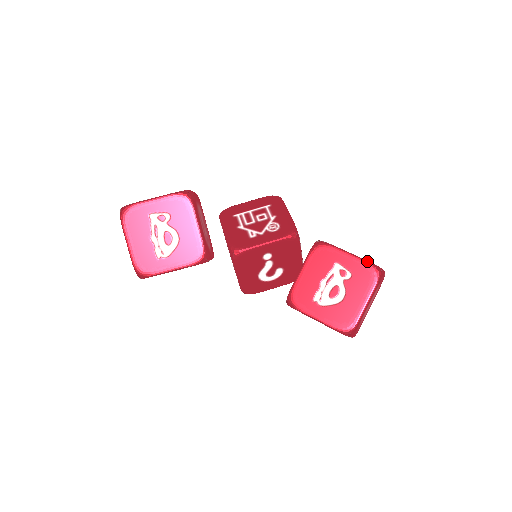
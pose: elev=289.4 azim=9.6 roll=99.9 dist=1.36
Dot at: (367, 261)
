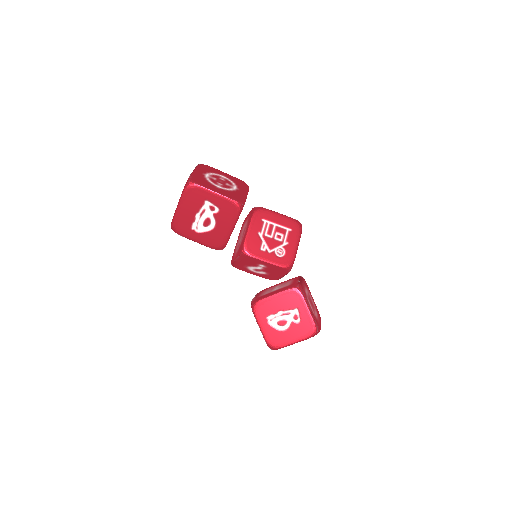
Dot at: (315, 322)
